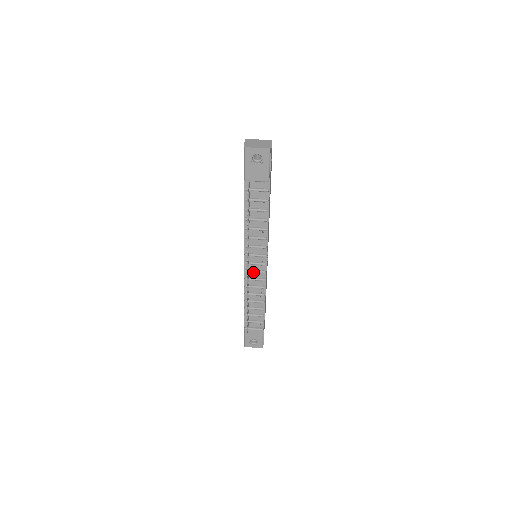
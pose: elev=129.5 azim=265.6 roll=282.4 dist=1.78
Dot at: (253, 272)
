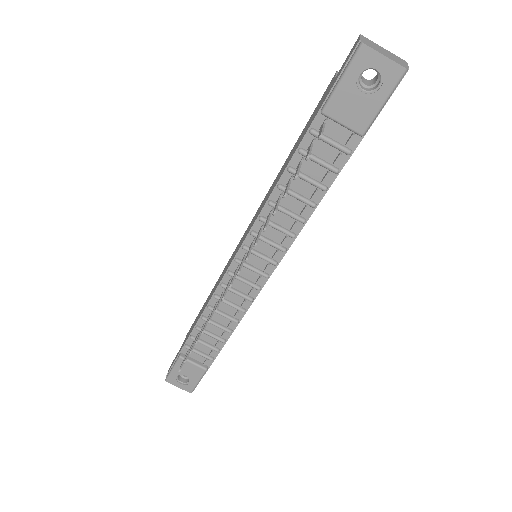
Dot at: (241, 280)
